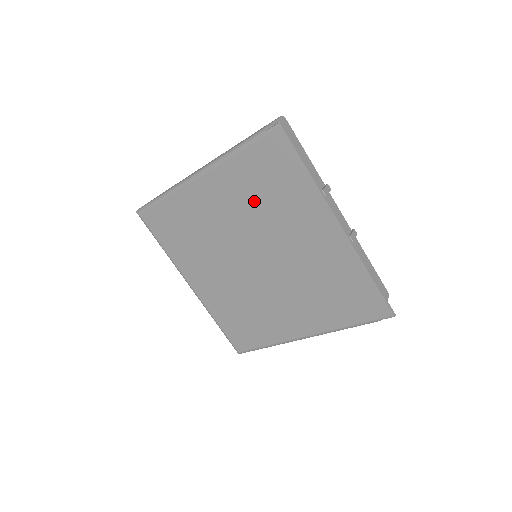
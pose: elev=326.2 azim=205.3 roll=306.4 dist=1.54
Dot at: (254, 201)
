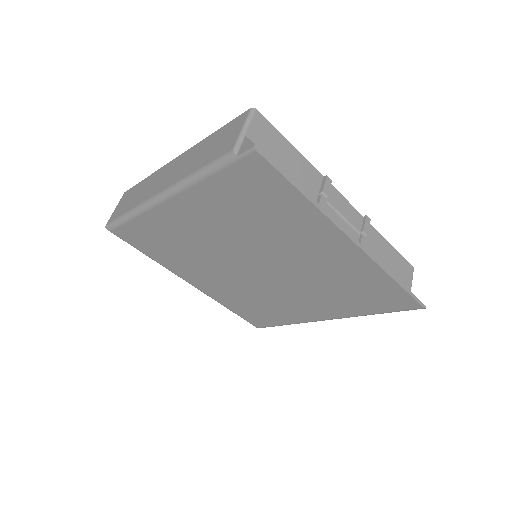
Dot at: (241, 221)
